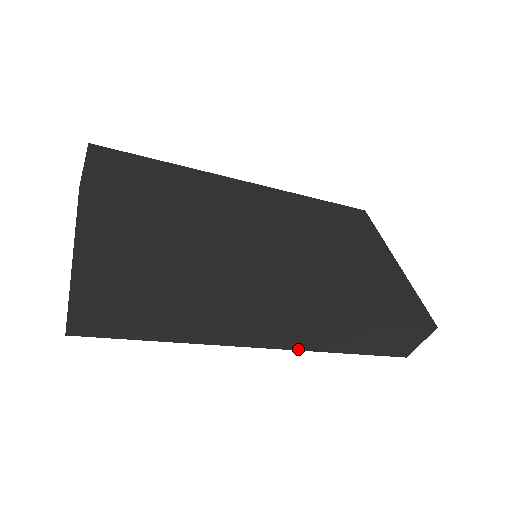
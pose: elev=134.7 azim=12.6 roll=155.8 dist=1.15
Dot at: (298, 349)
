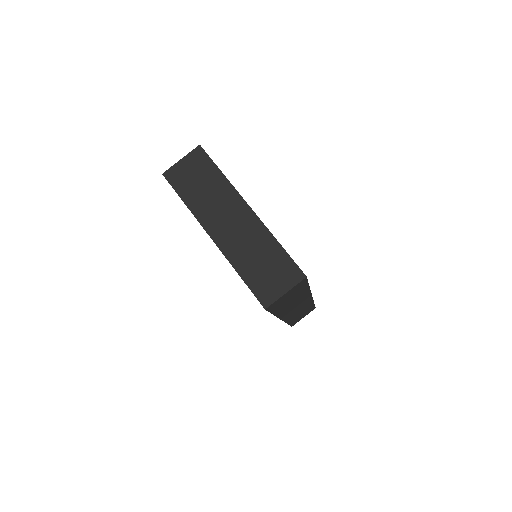
Dot at: (285, 321)
